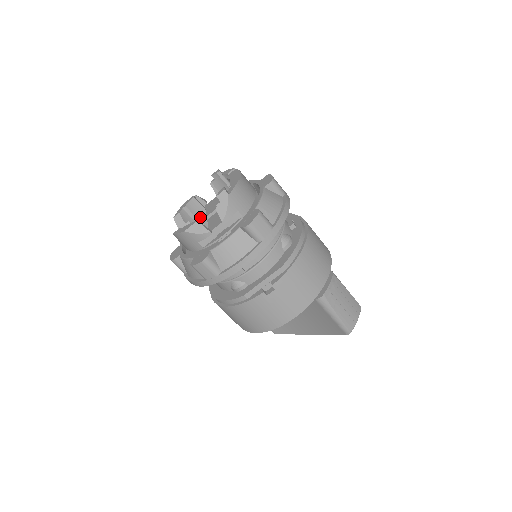
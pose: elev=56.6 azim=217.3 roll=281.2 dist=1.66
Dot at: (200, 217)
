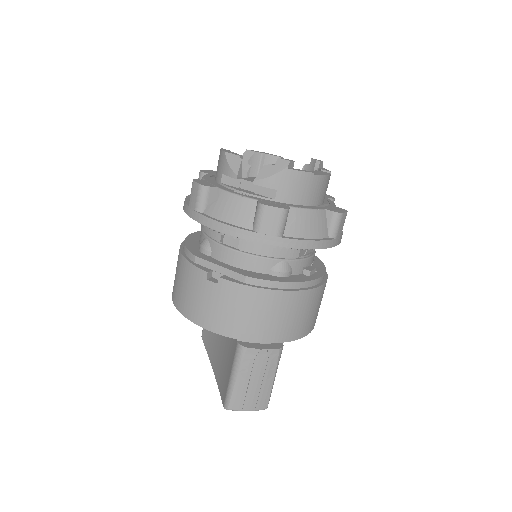
Dot at: occluded
